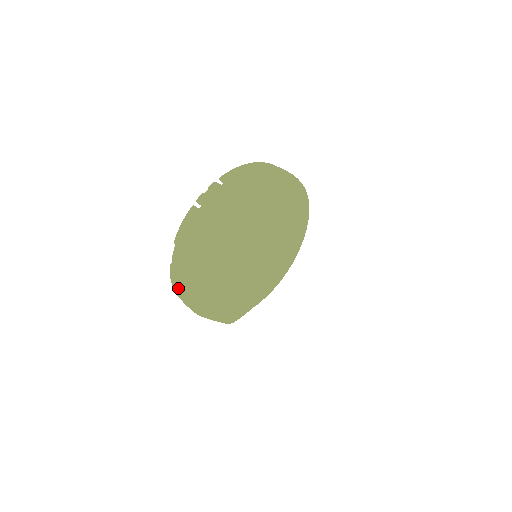
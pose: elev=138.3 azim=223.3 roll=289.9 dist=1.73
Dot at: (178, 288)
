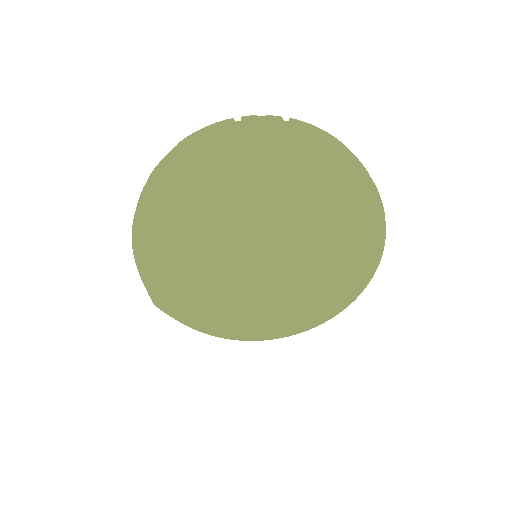
Dot at: occluded
